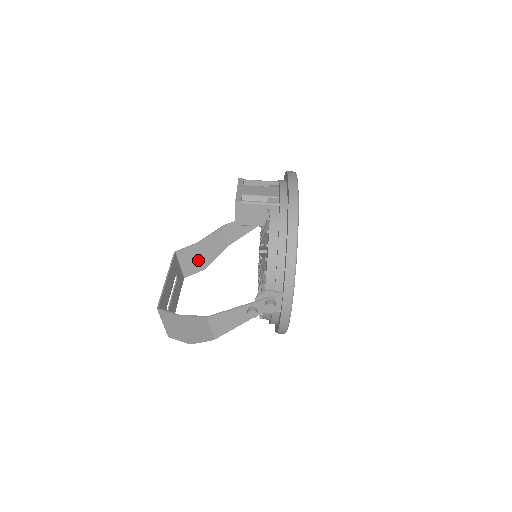
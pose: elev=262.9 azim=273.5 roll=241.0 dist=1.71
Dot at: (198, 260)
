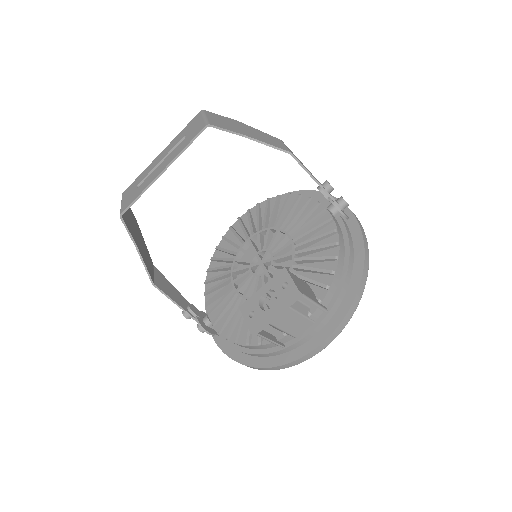
Dot at: occluded
